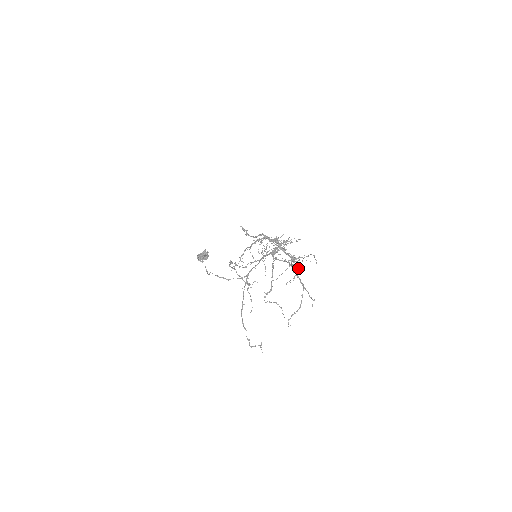
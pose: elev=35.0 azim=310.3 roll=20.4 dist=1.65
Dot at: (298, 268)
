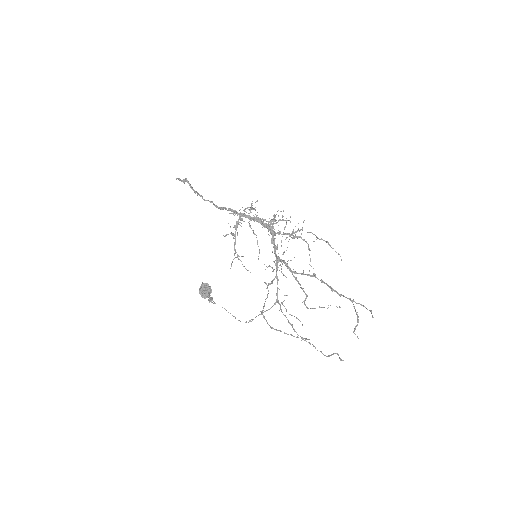
Dot at: occluded
